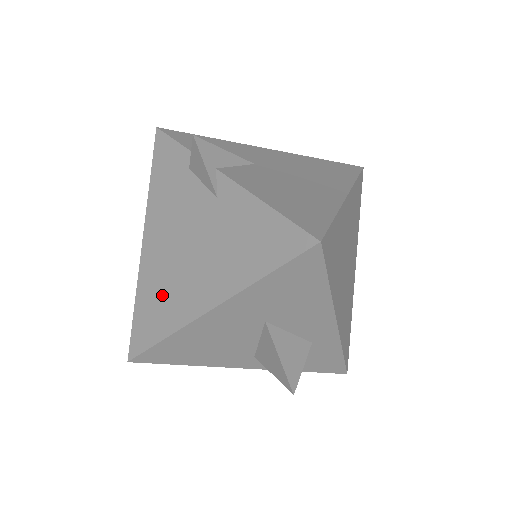
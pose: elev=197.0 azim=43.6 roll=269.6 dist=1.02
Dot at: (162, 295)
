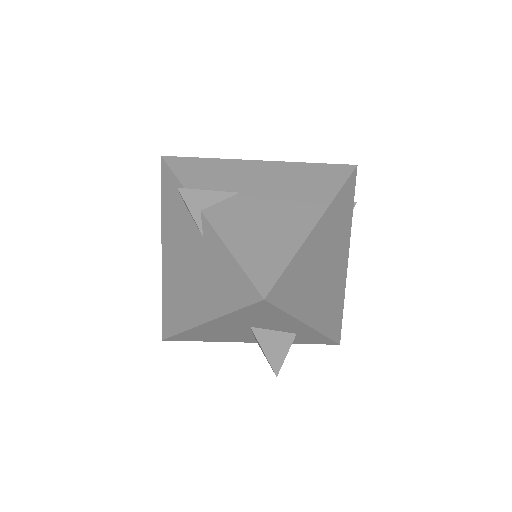
Dot at: (176, 300)
